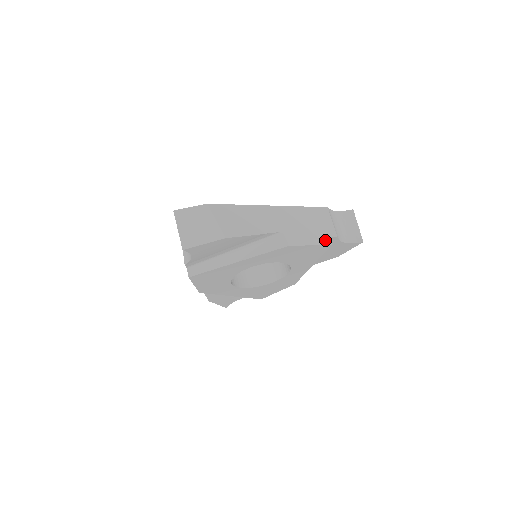
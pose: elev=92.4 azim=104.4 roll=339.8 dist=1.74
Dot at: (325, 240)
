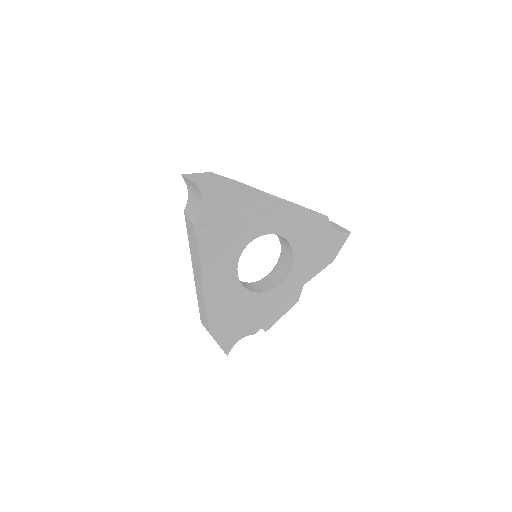
Dot at: occluded
